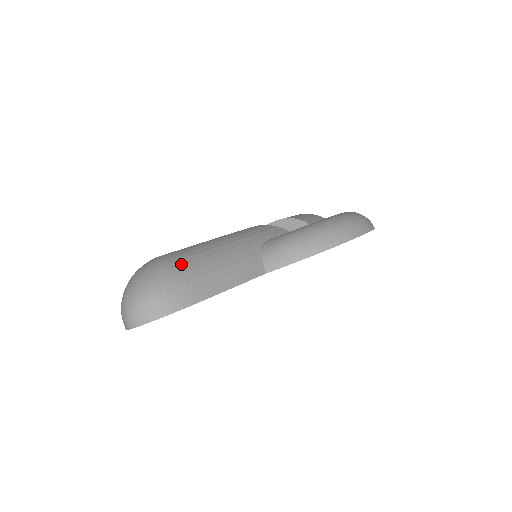
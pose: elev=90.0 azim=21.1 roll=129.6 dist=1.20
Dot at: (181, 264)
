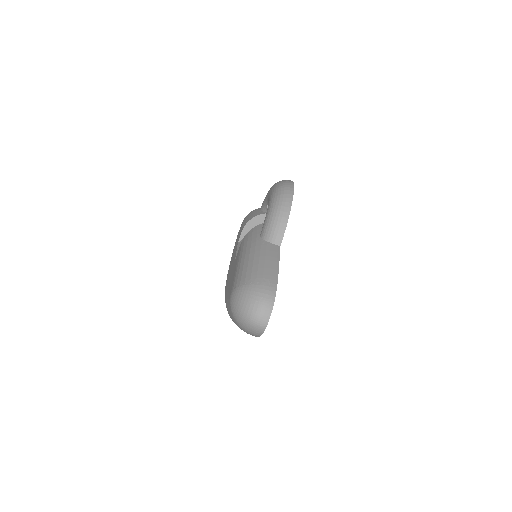
Dot at: (249, 279)
